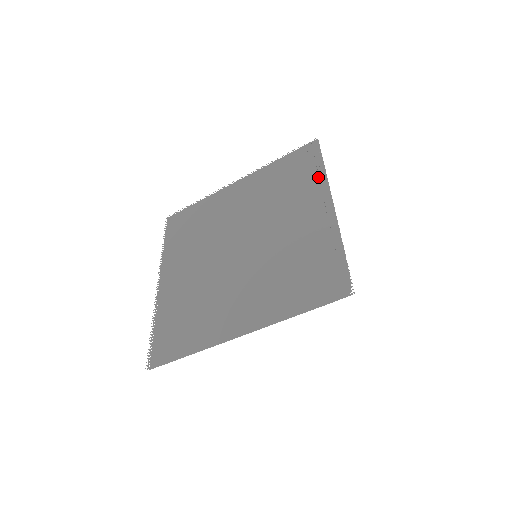
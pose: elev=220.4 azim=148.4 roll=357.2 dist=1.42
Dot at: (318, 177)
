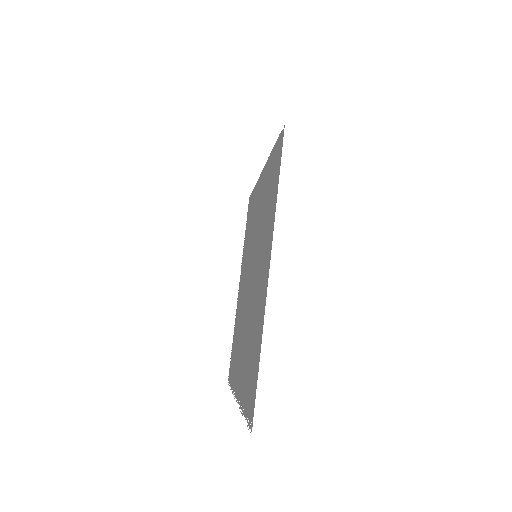
Dot at: (255, 191)
